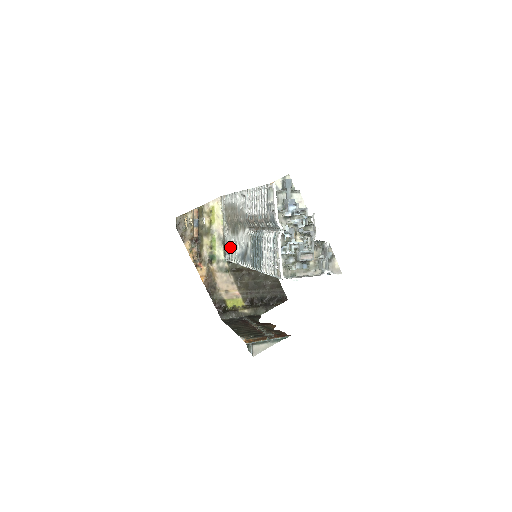
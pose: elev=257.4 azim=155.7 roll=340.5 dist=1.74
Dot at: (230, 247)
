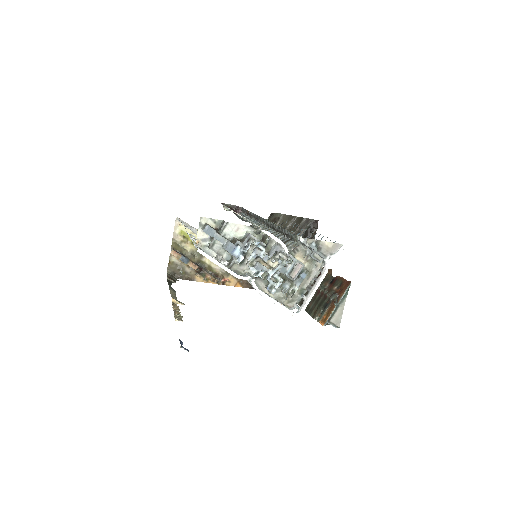
Dot at: occluded
